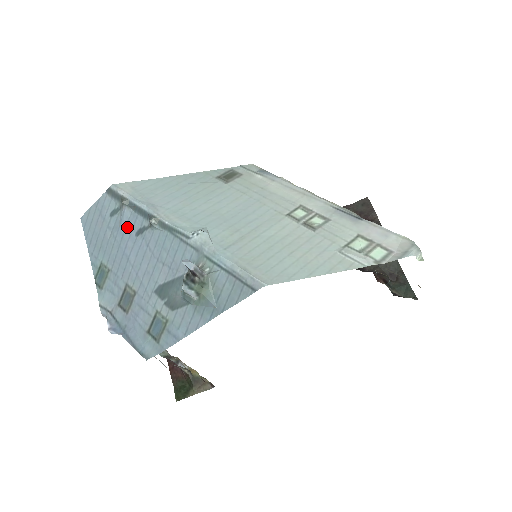
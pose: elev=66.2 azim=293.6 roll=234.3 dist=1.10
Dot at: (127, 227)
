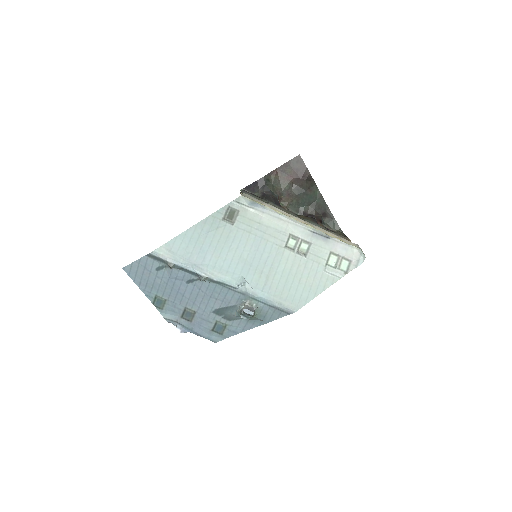
Dot at: (177, 279)
